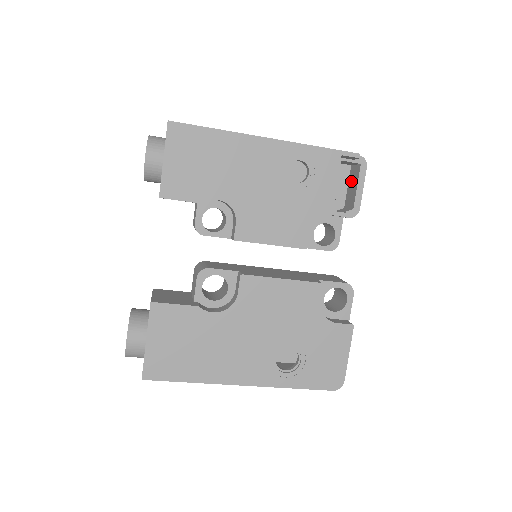
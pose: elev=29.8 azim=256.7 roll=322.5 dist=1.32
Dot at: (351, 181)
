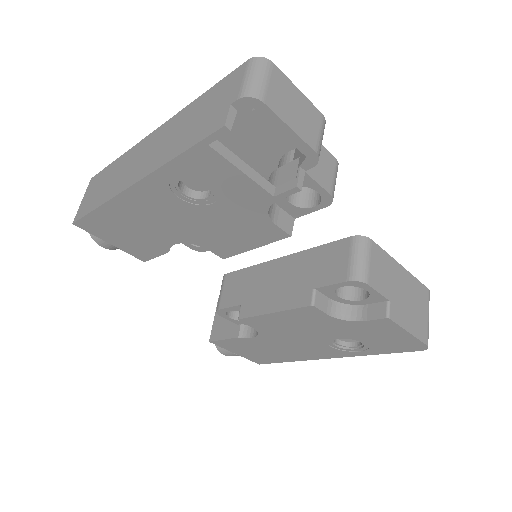
Dot at: occluded
